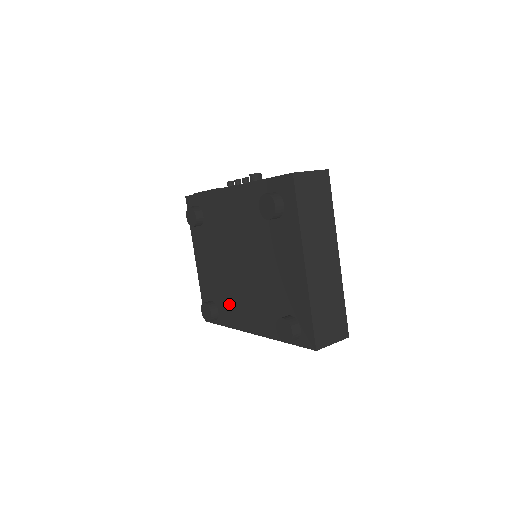
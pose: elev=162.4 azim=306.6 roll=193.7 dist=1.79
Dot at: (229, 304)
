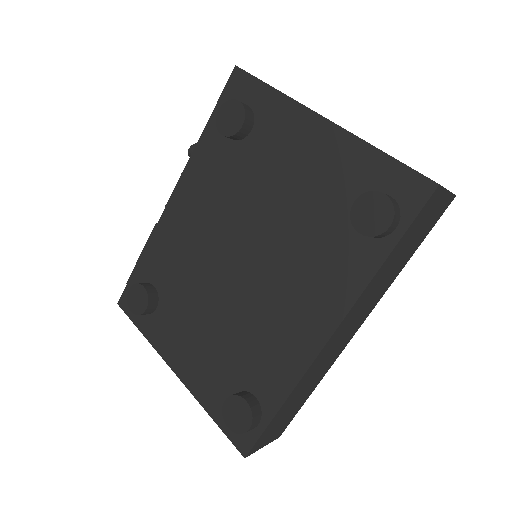
Dot at: (264, 351)
